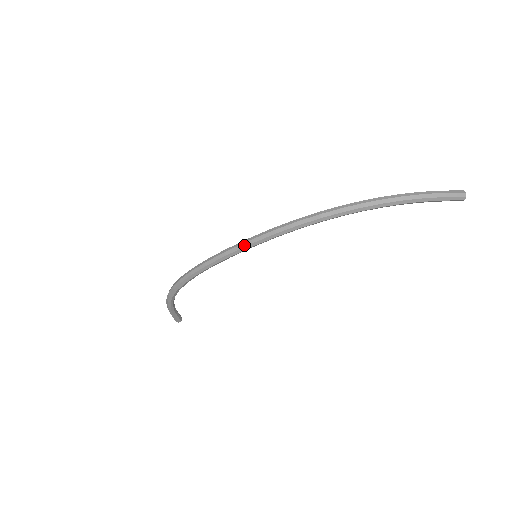
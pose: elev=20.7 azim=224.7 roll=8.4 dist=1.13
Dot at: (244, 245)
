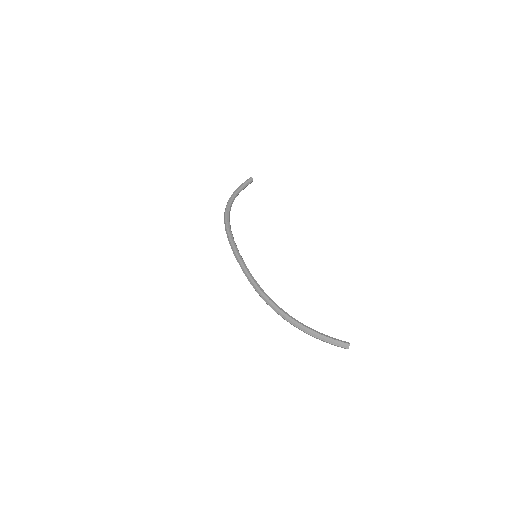
Dot at: (240, 266)
